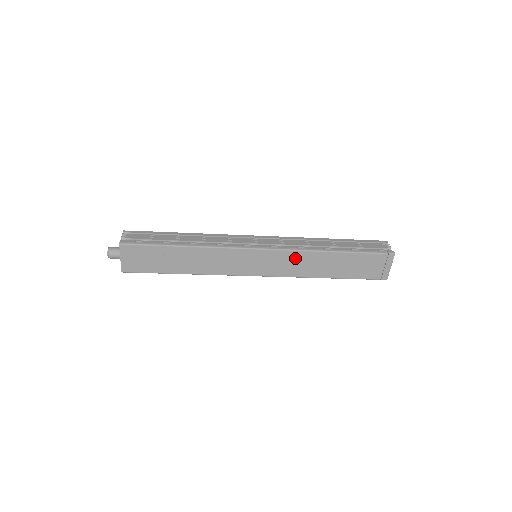
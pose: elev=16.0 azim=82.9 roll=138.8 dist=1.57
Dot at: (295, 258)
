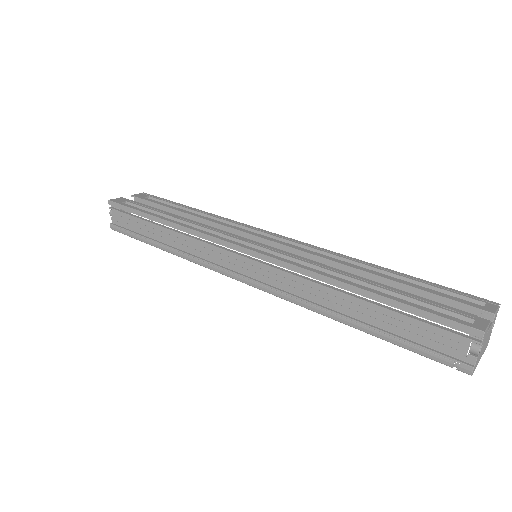
Dot at: occluded
